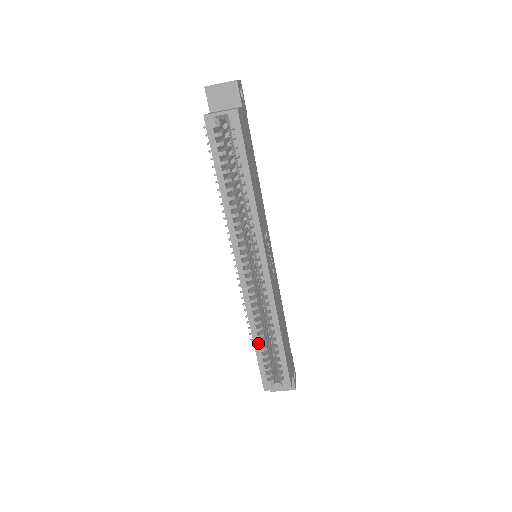
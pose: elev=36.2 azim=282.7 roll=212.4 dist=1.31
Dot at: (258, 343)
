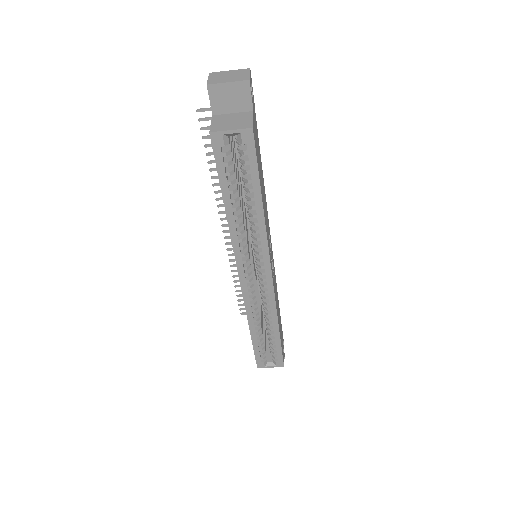
Dot at: (255, 335)
